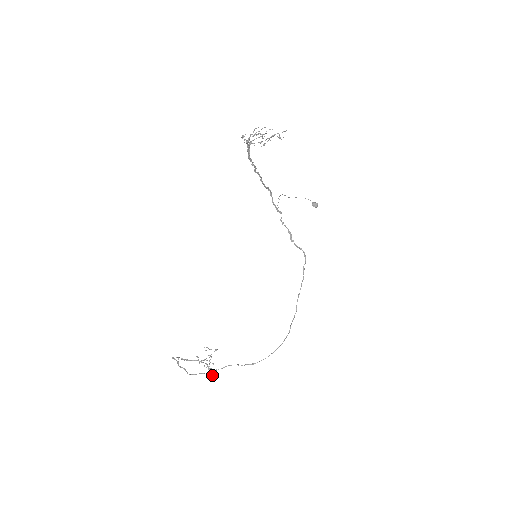
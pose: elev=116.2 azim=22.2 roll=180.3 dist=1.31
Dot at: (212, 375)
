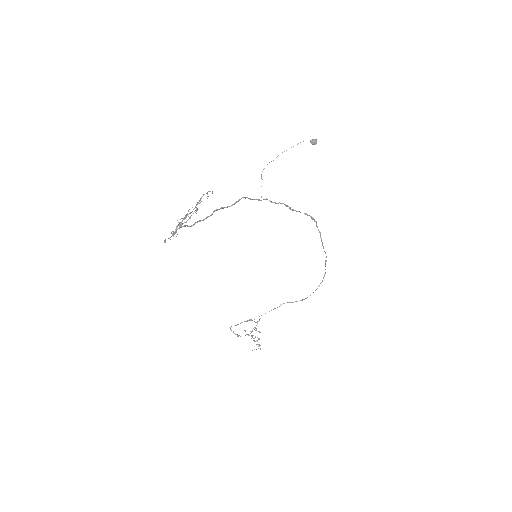
Dot at: occluded
